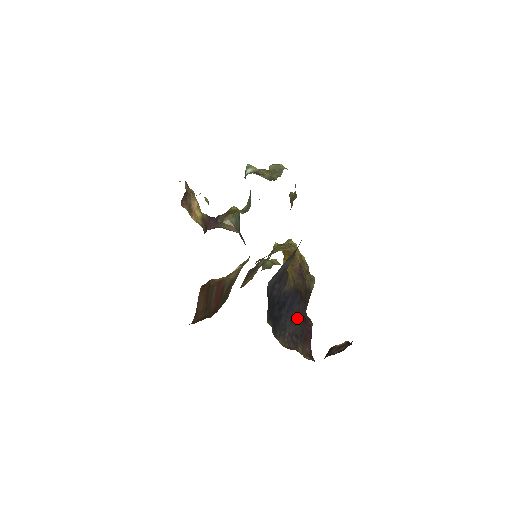
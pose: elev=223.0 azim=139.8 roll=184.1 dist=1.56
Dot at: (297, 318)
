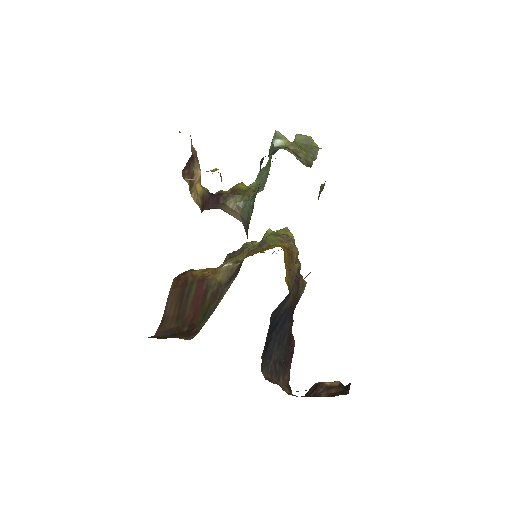
Dot at: (284, 339)
